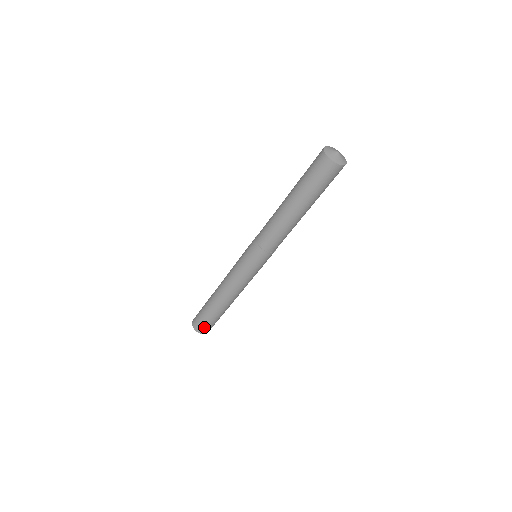
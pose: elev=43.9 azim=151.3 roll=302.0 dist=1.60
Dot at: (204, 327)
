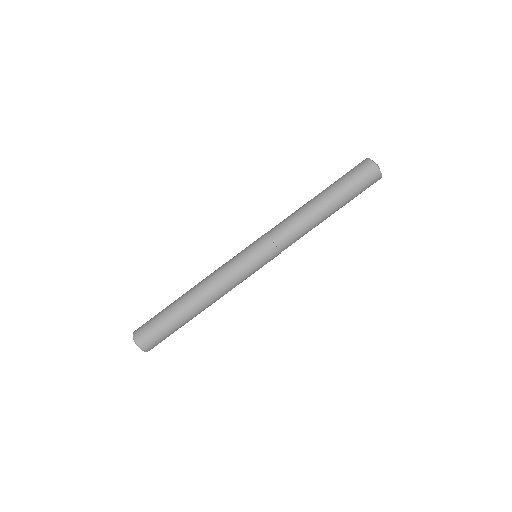
Dot at: (145, 327)
